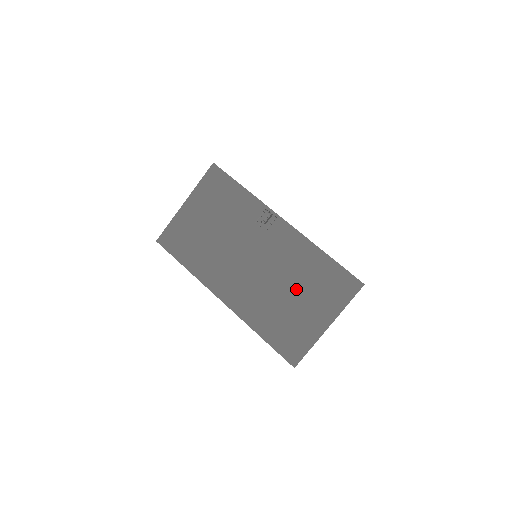
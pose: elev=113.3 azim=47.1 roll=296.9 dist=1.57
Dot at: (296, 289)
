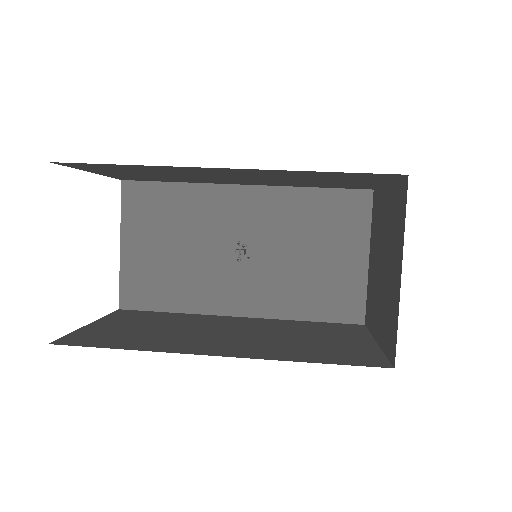
Dot at: (306, 335)
